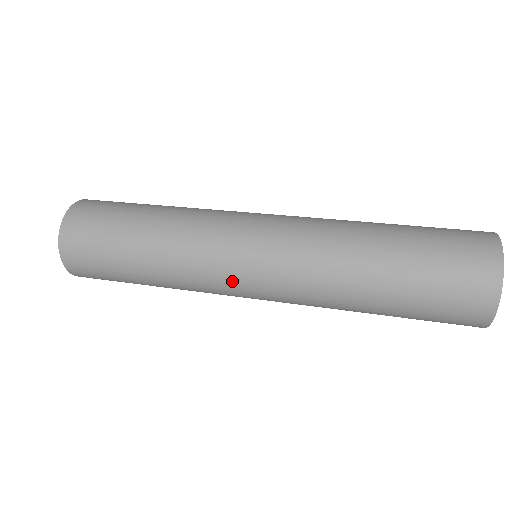
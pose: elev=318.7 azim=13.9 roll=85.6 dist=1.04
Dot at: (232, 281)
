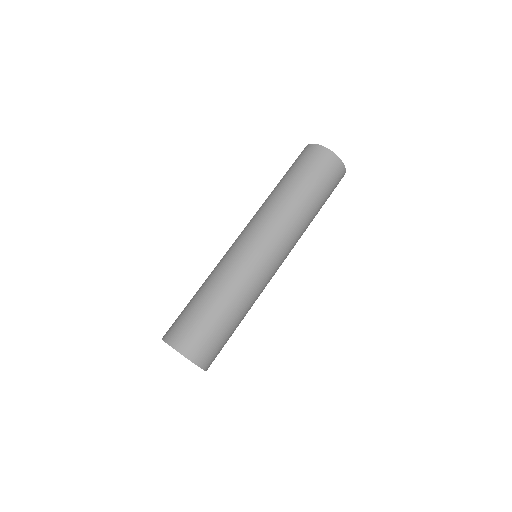
Dot at: (254, 256)
